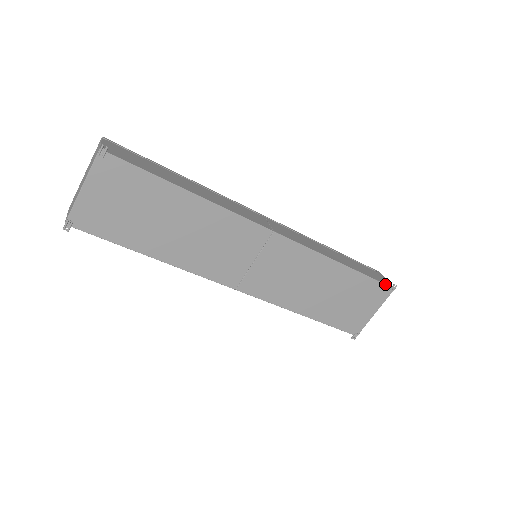
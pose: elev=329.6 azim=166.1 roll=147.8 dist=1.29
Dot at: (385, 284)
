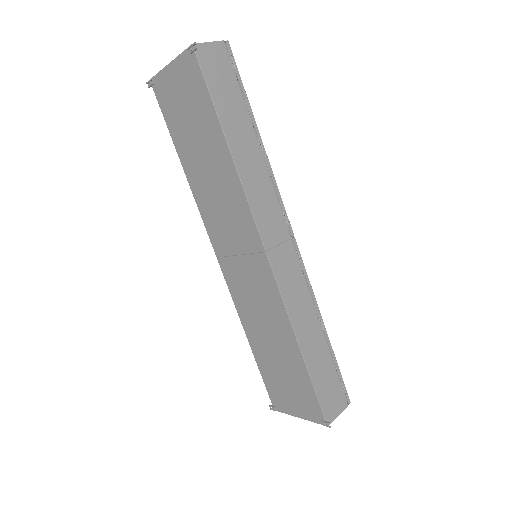
Dot at: (323, 411)
